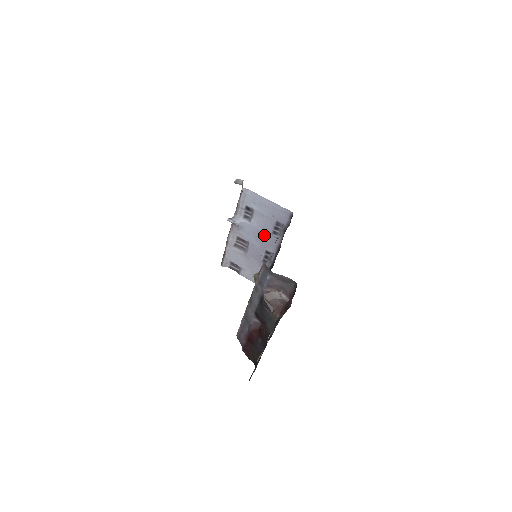
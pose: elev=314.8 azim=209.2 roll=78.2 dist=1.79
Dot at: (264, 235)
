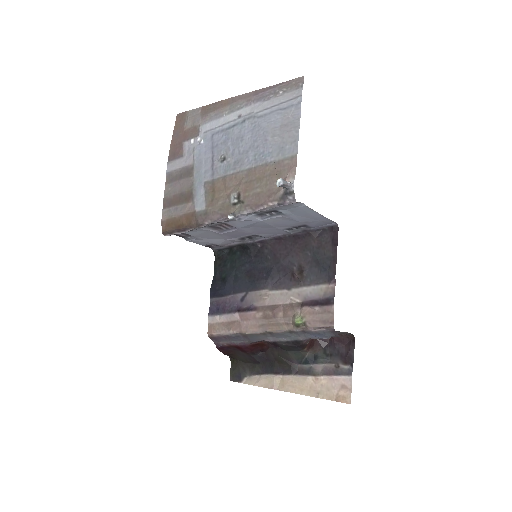
Dot at: (270, 228)
